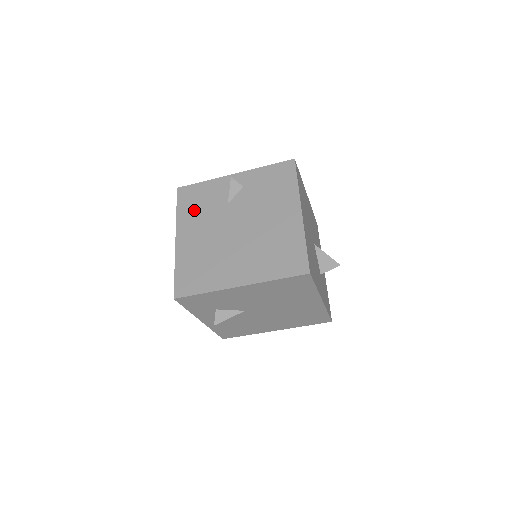
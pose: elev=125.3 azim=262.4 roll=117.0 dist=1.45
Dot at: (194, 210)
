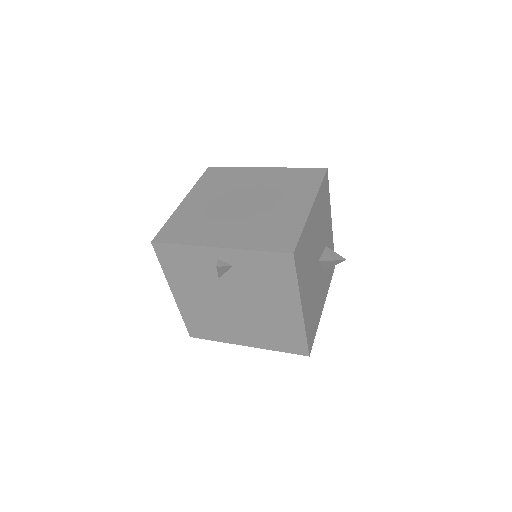
Dot at: (182, 273)
